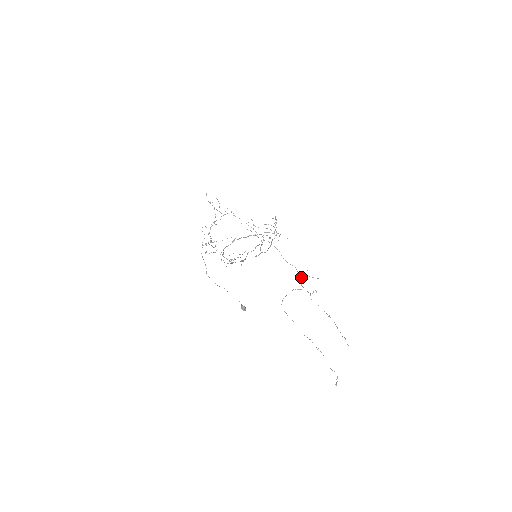
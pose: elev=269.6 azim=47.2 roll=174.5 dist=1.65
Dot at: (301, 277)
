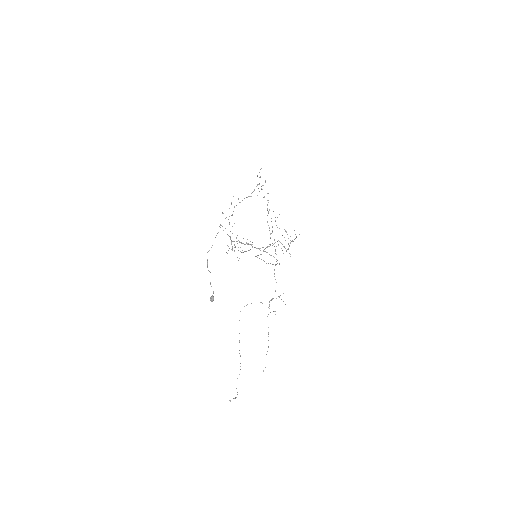
Dot at: occluded
